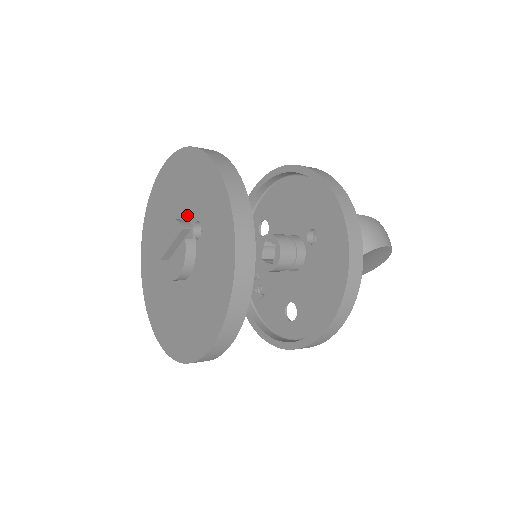
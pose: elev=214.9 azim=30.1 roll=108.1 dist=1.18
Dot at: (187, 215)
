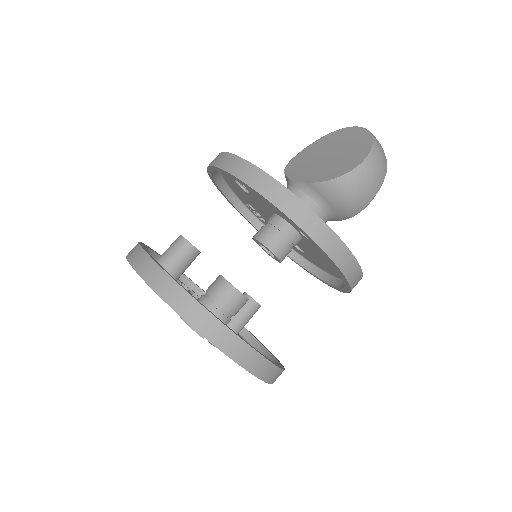
Dot at: occluded
